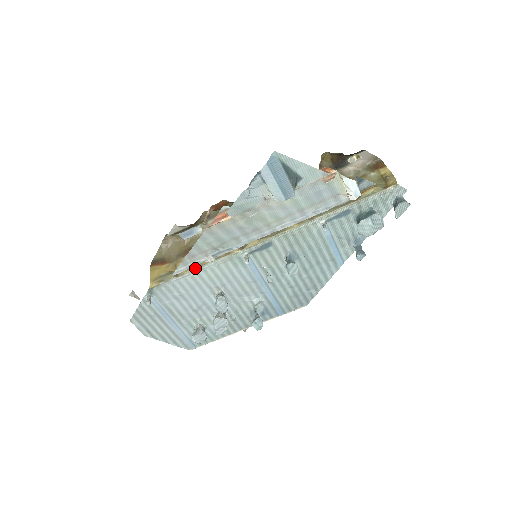
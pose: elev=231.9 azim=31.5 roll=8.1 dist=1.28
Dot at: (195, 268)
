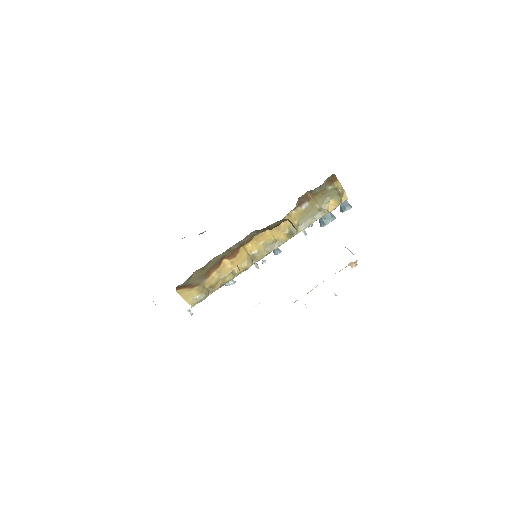
Dot at: (223, 285)
